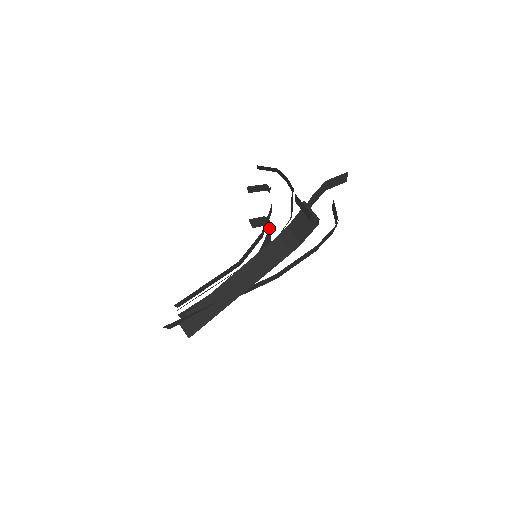
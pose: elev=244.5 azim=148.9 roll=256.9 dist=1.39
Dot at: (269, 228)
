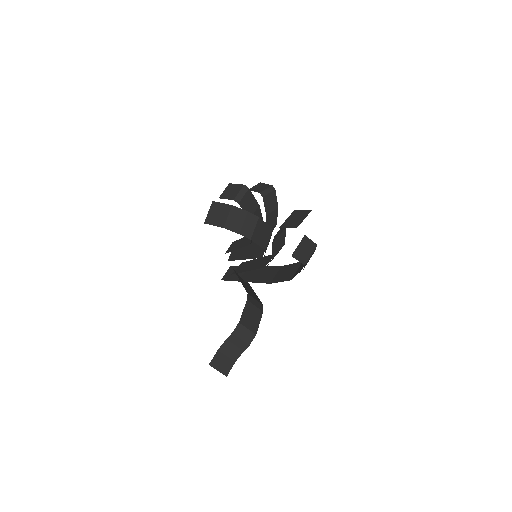
Dot at: (269, 203)
